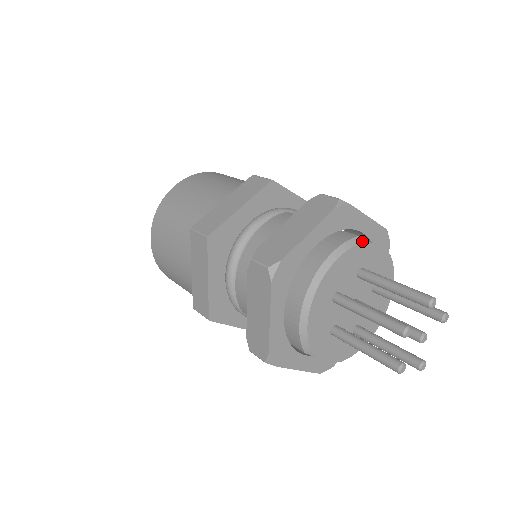
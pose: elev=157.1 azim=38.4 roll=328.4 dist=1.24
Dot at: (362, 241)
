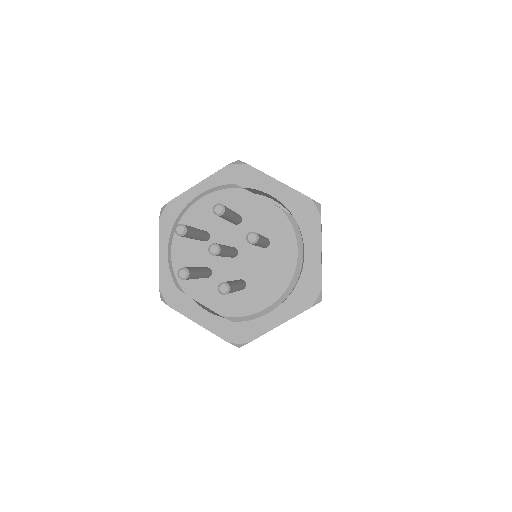
Dot at: (235, 187)
